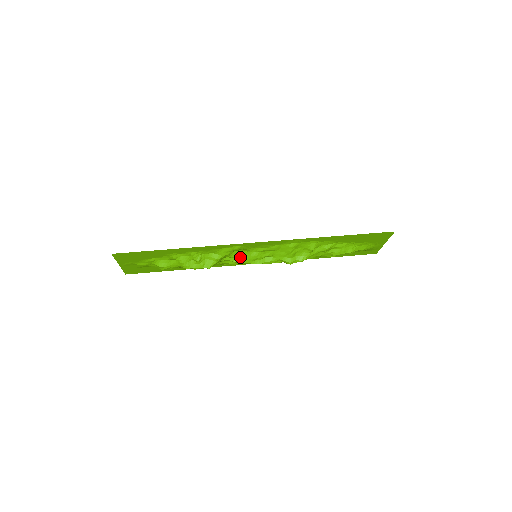
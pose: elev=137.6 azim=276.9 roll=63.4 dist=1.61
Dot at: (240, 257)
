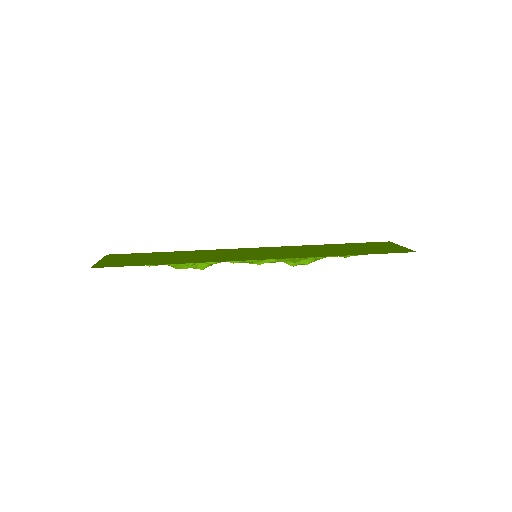
Dot at: occluded
